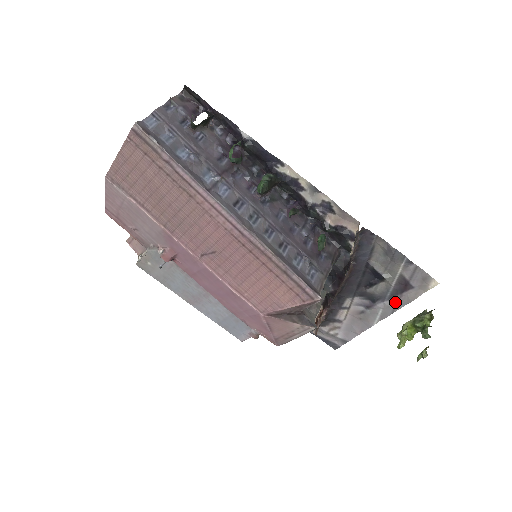
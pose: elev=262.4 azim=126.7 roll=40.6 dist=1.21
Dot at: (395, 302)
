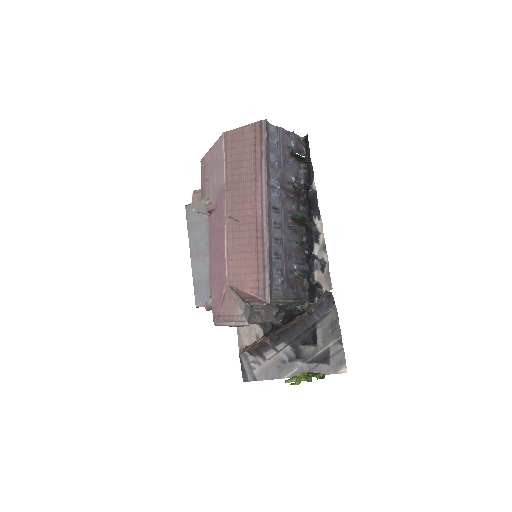
Dot at: (310, 368)
